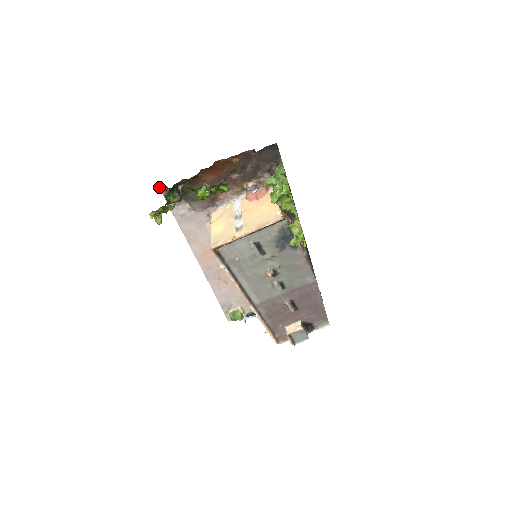
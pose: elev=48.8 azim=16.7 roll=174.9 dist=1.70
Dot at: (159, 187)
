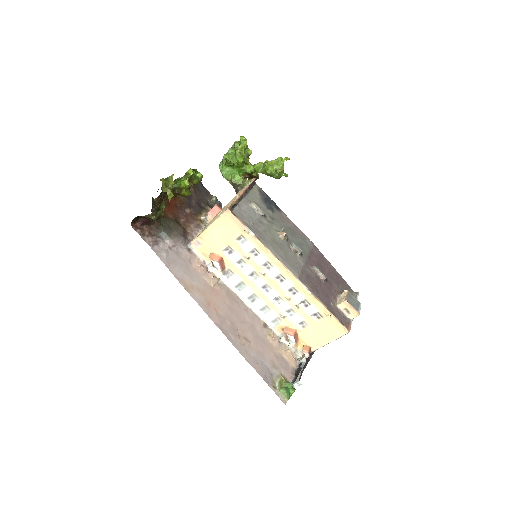
Dot at: (132, 227)
